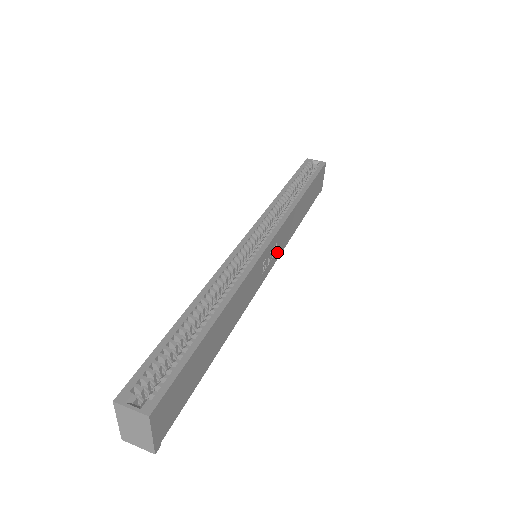
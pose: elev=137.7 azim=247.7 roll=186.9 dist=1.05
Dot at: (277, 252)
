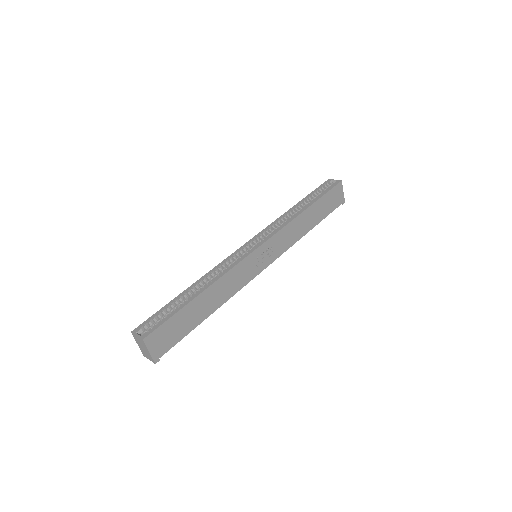
Dot at: (275, 253)
